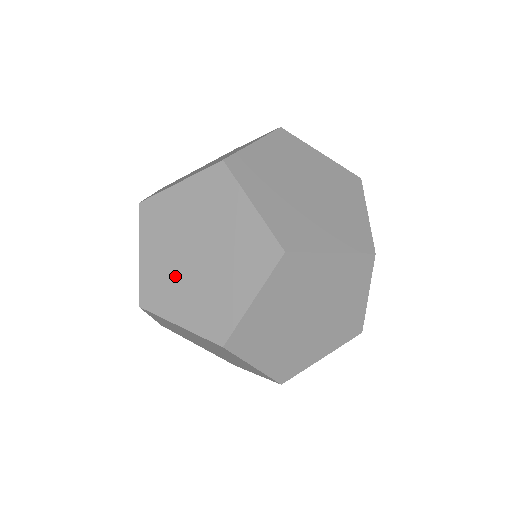
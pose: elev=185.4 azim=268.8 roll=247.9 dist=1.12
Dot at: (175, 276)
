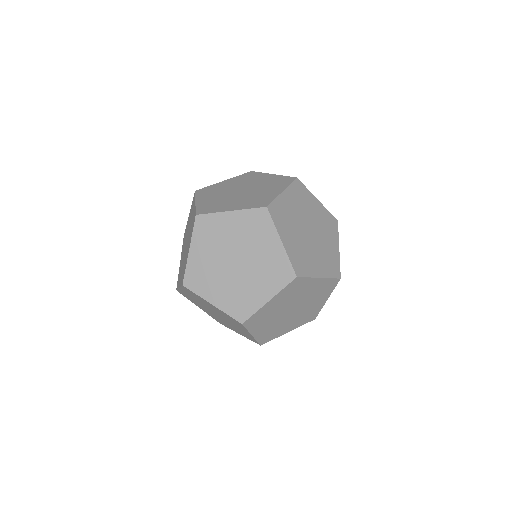
Dot at: (216, 272)
